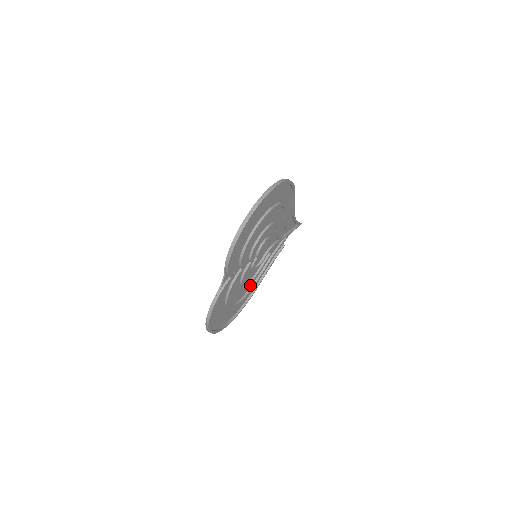
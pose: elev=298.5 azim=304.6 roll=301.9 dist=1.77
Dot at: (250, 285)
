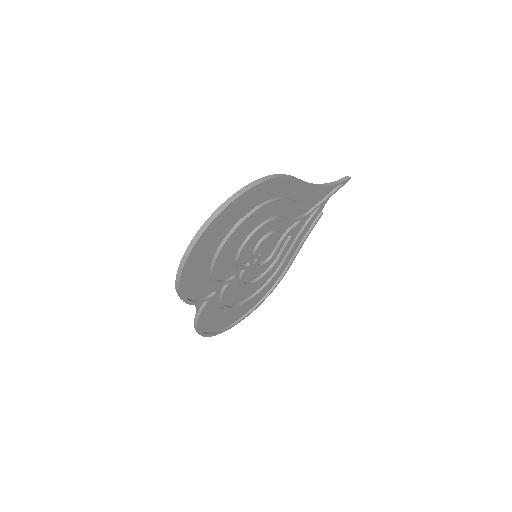
Dot at: (273, 270)
